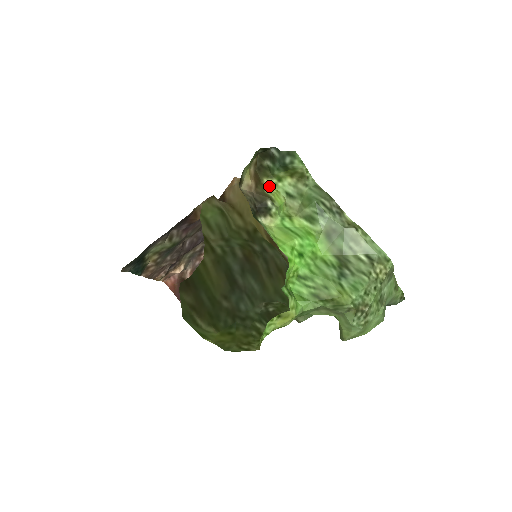
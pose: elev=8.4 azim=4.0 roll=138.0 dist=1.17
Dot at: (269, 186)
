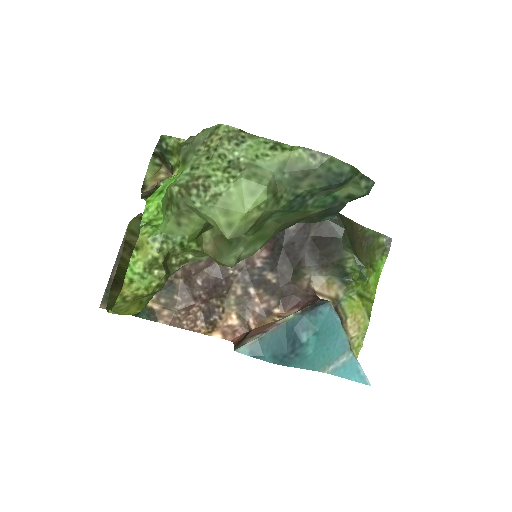
Dot at: occluded
